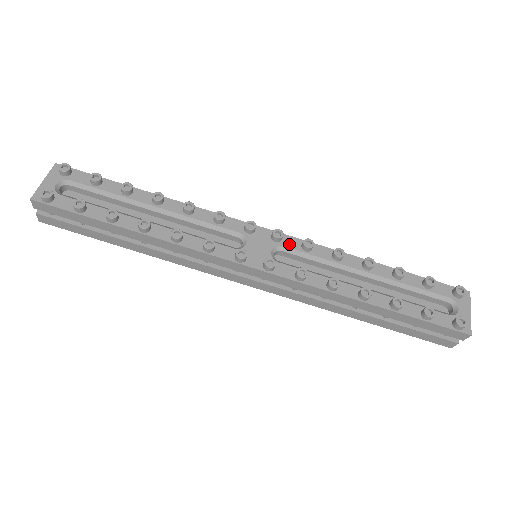
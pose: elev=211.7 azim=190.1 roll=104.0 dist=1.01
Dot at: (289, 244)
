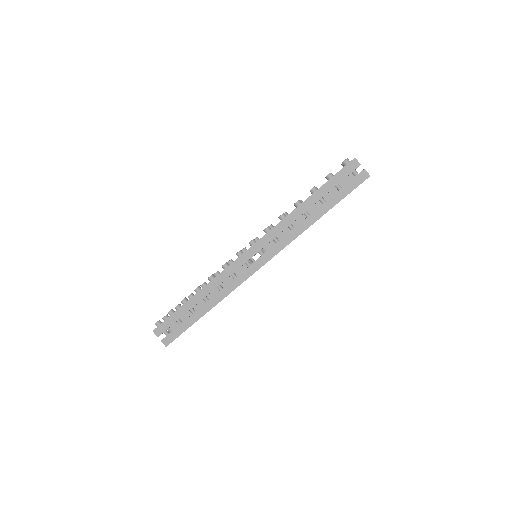
Dot at: occluded
